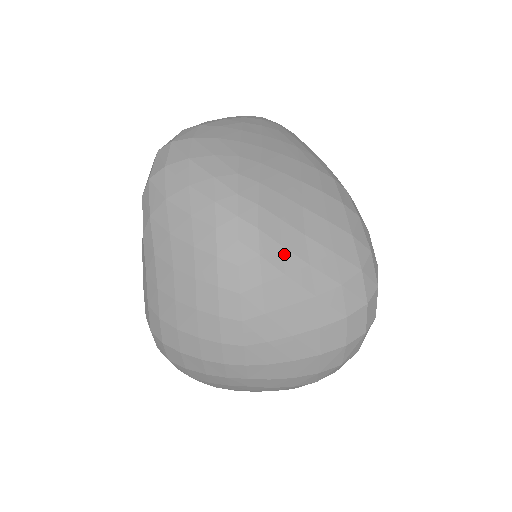
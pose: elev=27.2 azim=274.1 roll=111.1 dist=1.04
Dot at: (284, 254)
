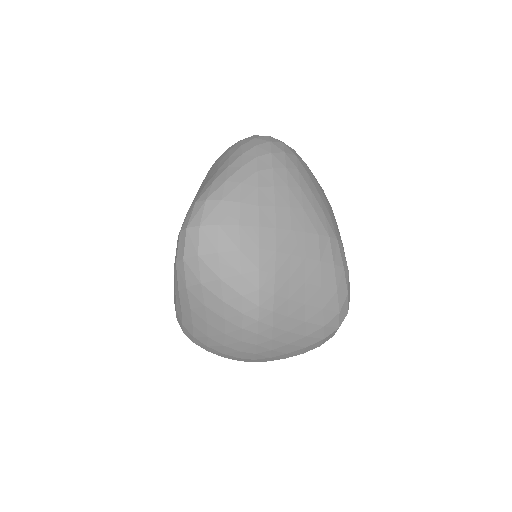
Dot at: (289, 321)
